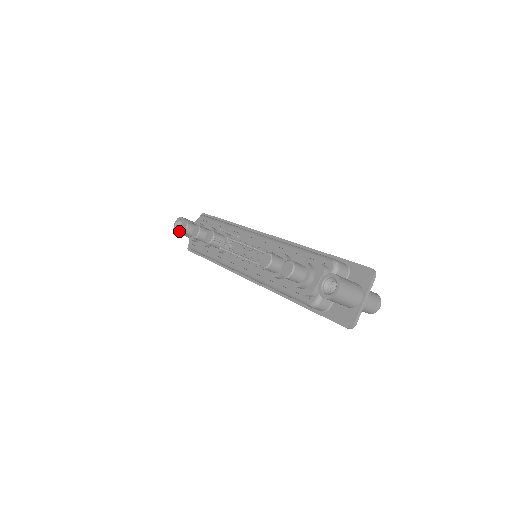
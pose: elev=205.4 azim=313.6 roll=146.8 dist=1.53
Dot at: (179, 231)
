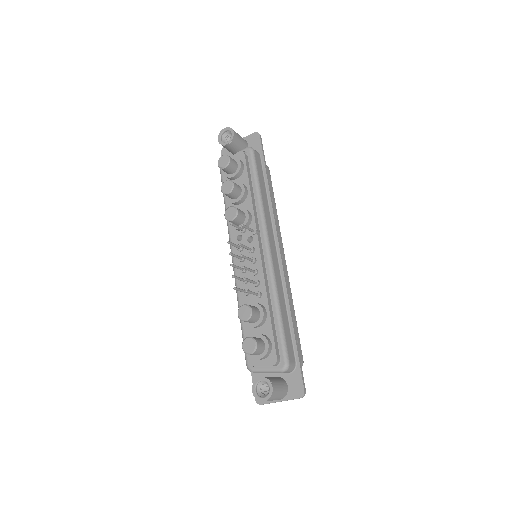
Dot at: (221, 144)
